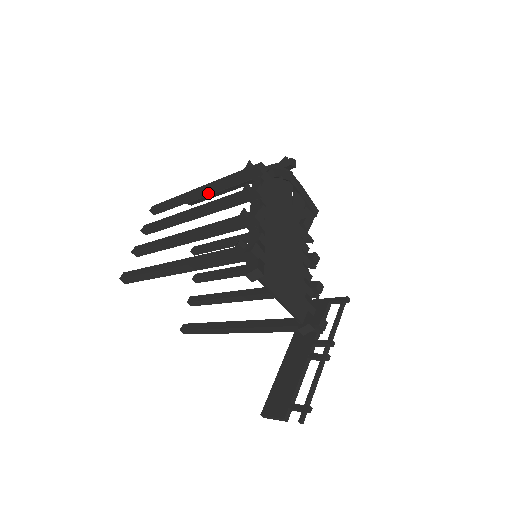
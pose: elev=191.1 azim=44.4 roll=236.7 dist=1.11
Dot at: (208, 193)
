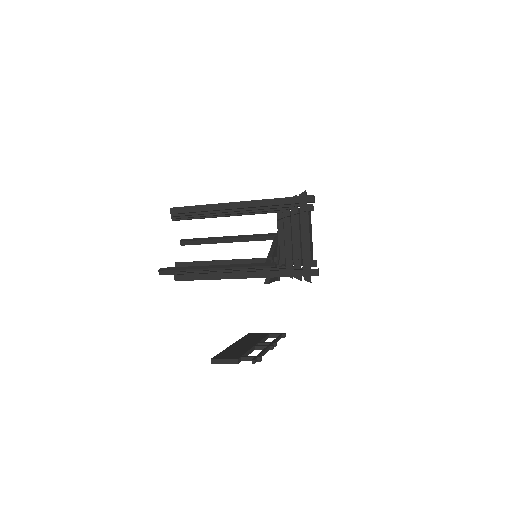
Dot at: (236, 214)
